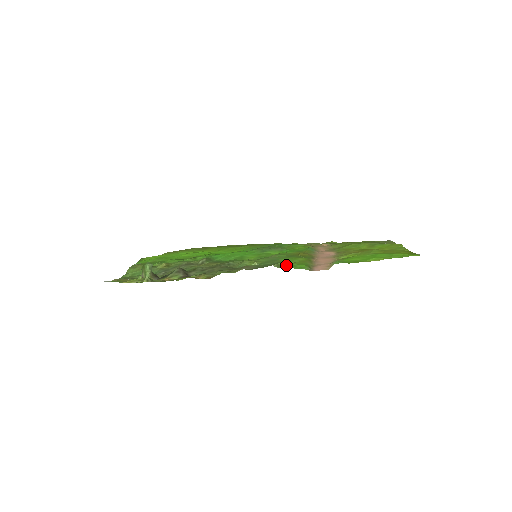
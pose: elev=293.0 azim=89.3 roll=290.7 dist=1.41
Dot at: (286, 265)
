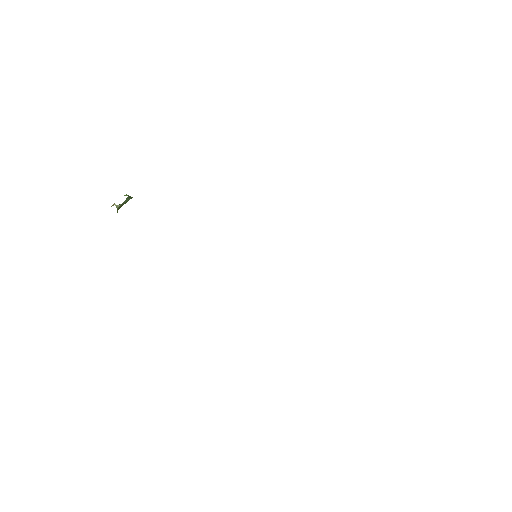
Dot at: occluded
